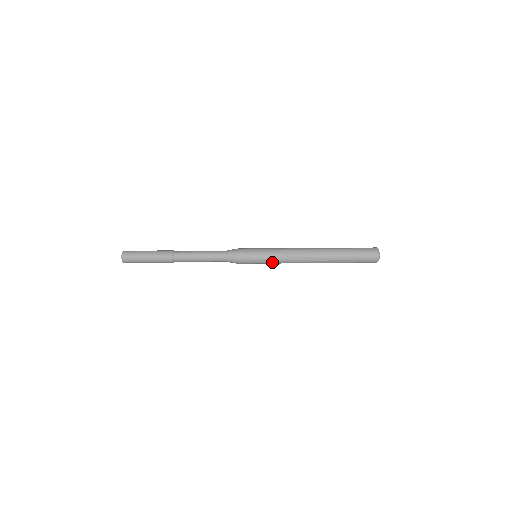
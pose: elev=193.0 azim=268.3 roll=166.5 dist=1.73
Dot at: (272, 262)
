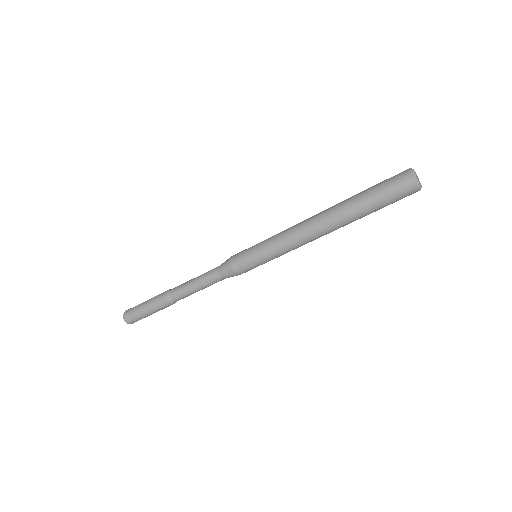
Dot at: (273, 253)
